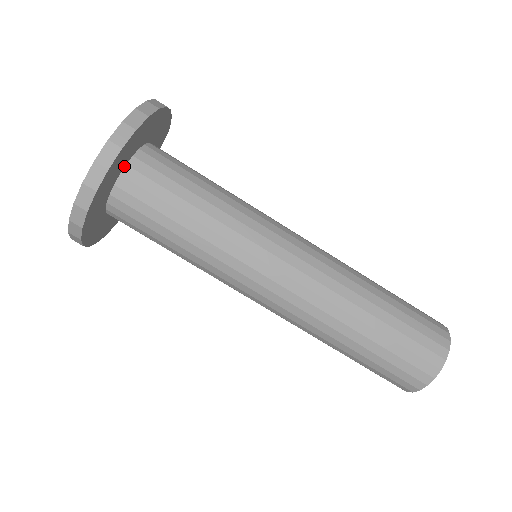
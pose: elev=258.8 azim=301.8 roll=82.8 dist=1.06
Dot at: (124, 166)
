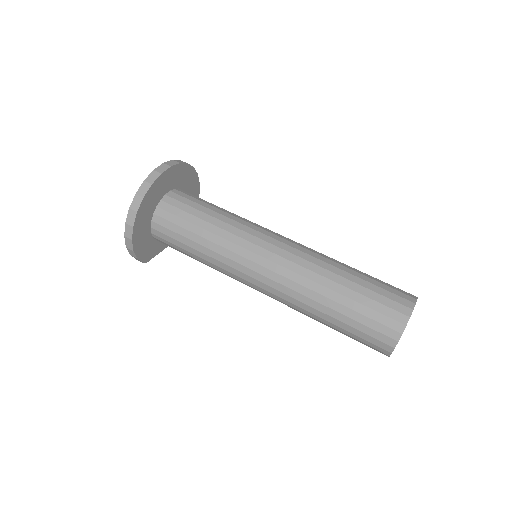
Dot at: (177, 188)
